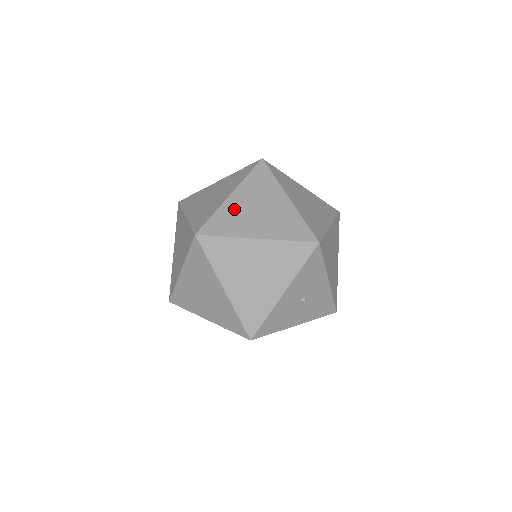
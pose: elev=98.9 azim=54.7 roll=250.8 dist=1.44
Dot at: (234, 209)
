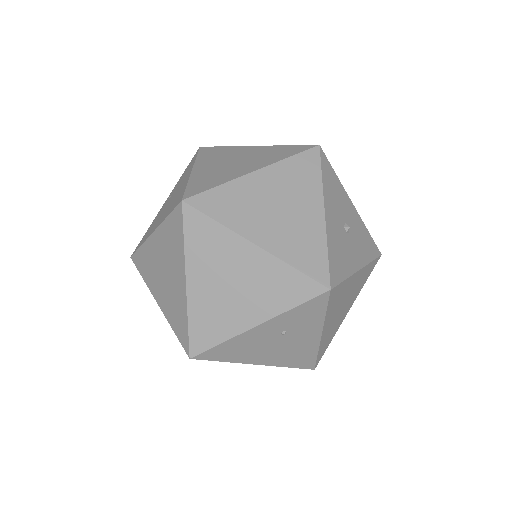
Dot at: (207, 172)
